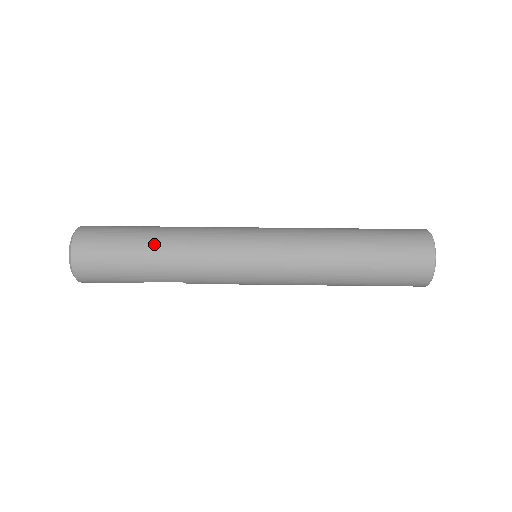
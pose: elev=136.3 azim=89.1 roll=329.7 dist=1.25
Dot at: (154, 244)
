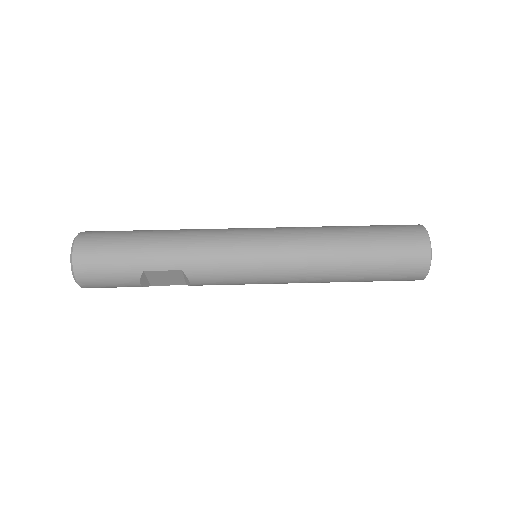
Dot at: (158, 232)
